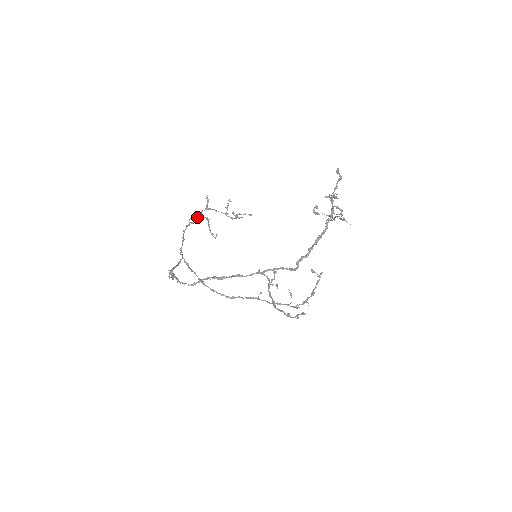
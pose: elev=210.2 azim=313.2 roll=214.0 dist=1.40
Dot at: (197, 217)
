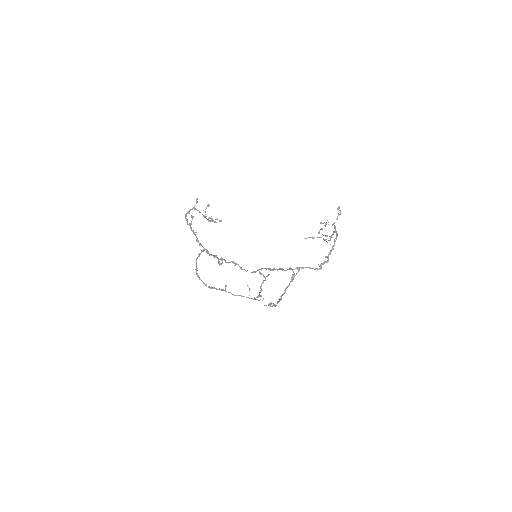
Dot at: occluded
